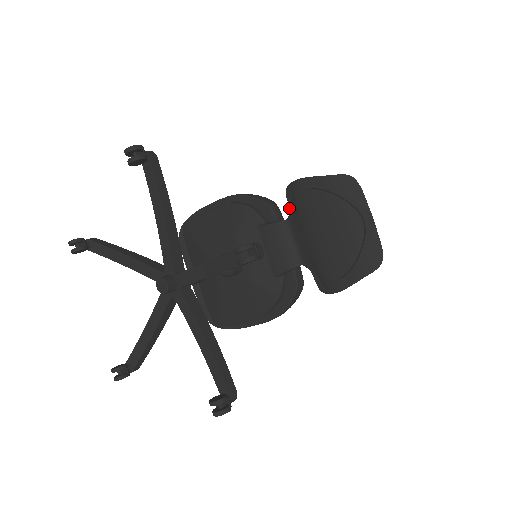
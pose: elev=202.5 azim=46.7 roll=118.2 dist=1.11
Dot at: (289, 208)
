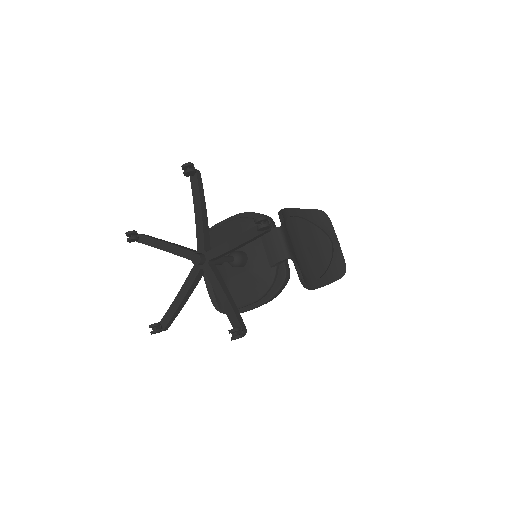
Dot at: (281, 222)
